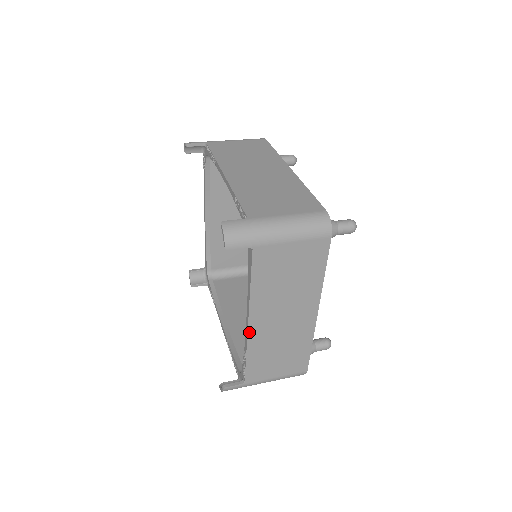
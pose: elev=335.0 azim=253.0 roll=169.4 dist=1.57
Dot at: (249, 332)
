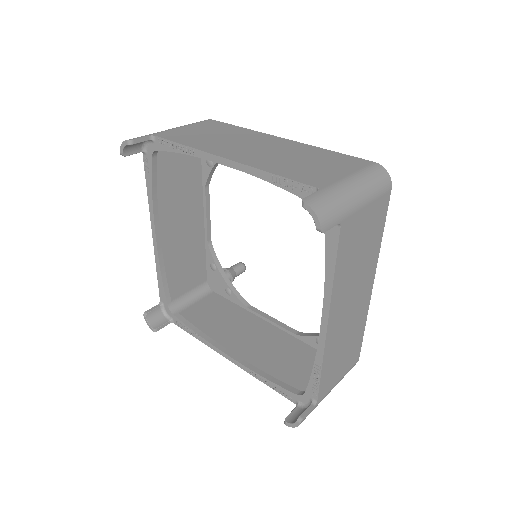
Dot at: (327, 336)
